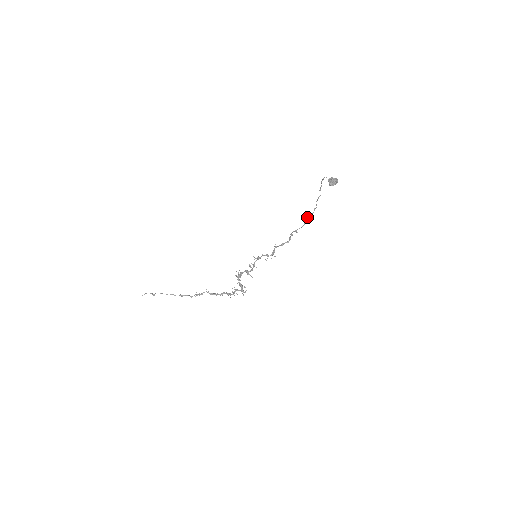
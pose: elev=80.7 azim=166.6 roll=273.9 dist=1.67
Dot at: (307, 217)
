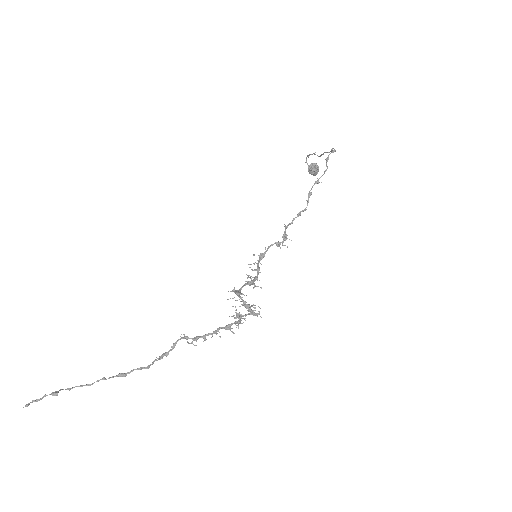
Dot at: (330, 153)
